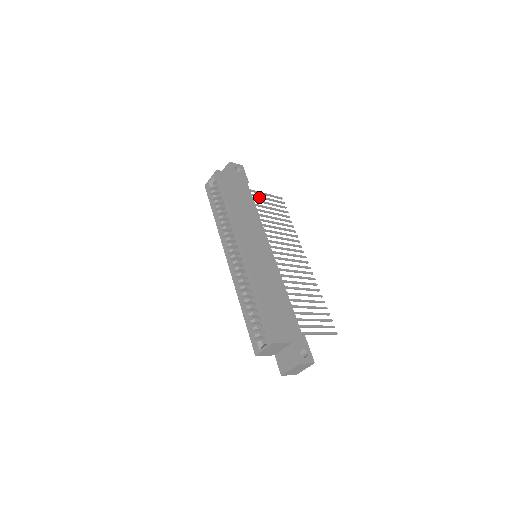
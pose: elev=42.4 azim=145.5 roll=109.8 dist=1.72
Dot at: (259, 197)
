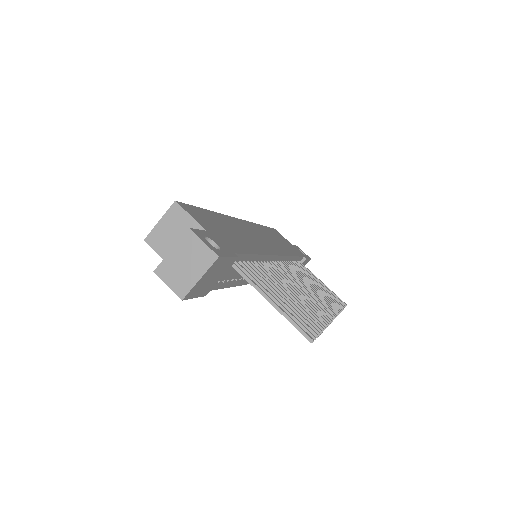
Dot at: occluded
